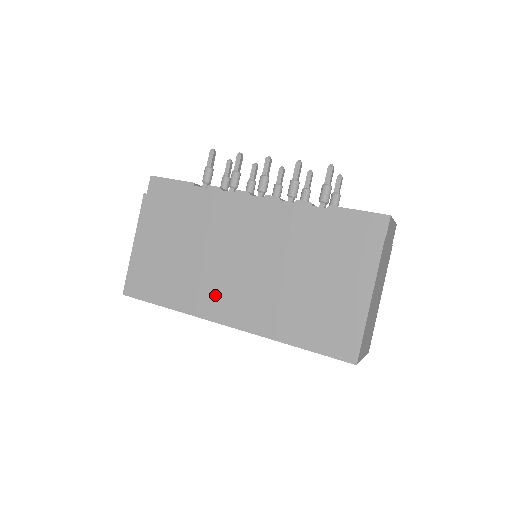
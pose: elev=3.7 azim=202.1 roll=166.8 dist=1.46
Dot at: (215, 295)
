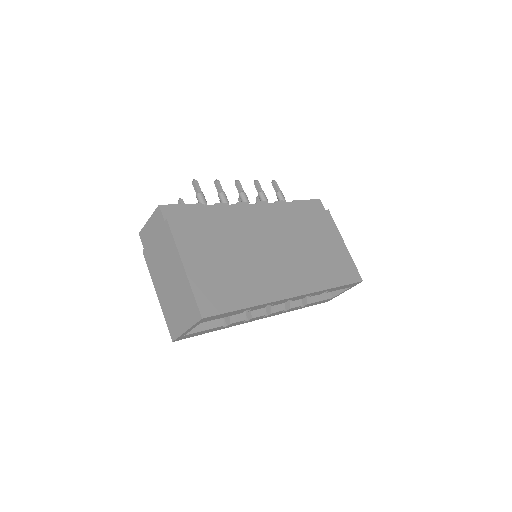
Dot at: (275, 279)
